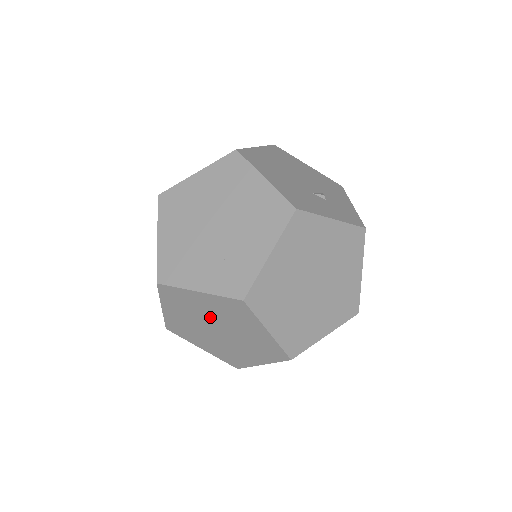
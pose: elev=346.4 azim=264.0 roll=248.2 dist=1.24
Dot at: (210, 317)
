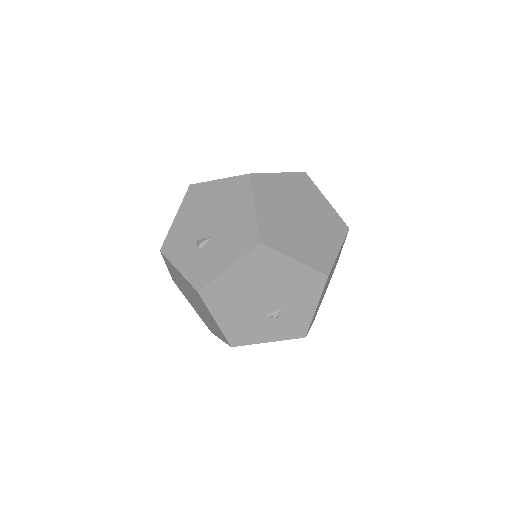
Dot at: occluded
